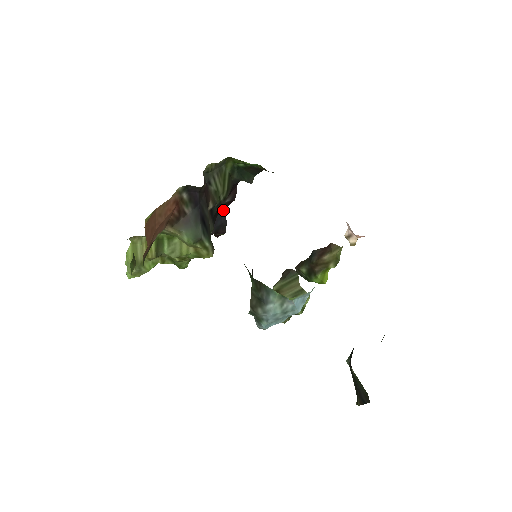
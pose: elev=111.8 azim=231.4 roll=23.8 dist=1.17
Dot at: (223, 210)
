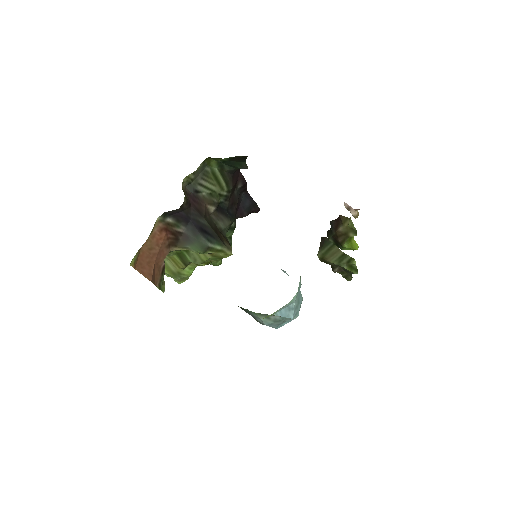
Dot at: (244, 192)
